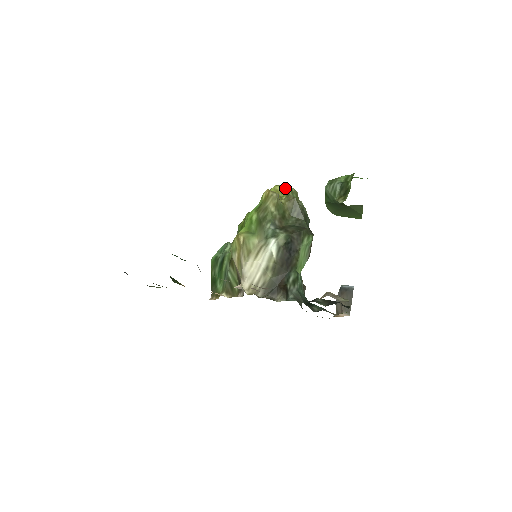
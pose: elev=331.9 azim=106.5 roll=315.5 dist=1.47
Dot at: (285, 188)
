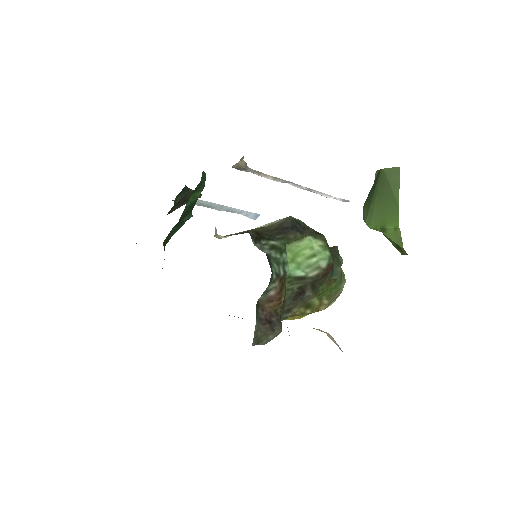
Dot at: occluded
